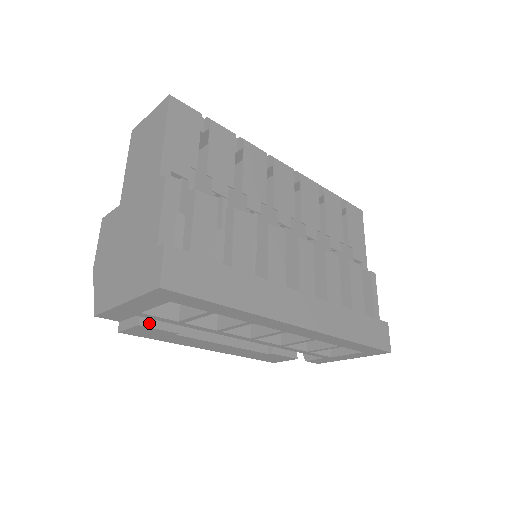
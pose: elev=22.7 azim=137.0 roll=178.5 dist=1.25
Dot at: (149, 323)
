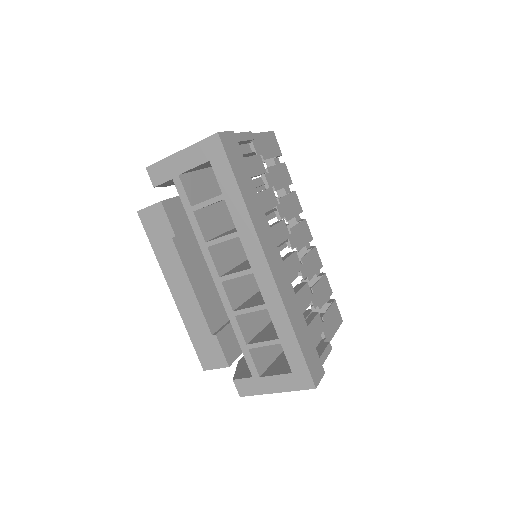
Dot at: (167, 209)
